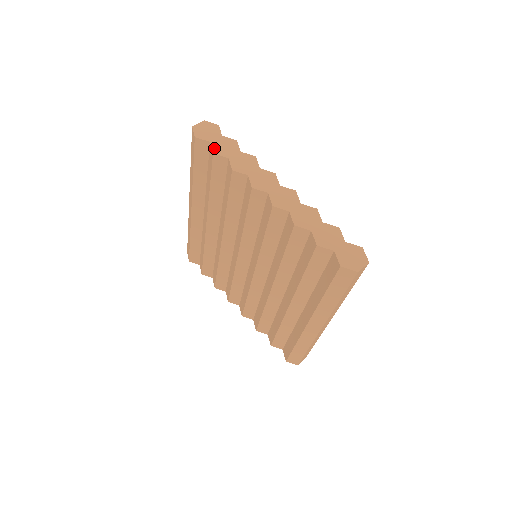
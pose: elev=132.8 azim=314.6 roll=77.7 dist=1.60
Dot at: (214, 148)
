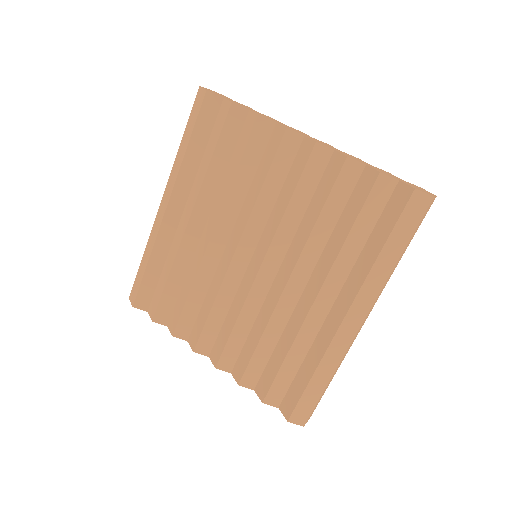
Dot at: (231, 101)
